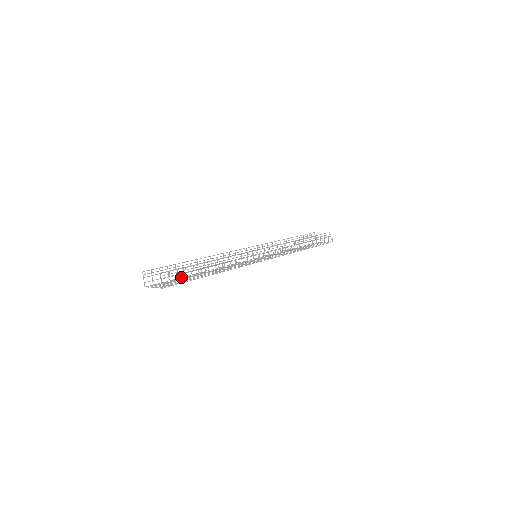
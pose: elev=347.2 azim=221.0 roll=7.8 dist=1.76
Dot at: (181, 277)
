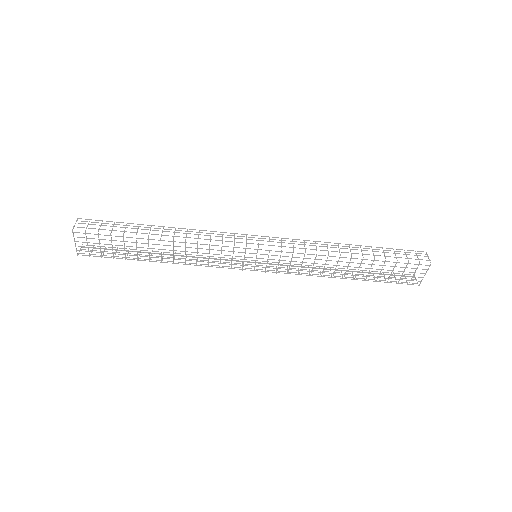
Dot at: (131, 259)
